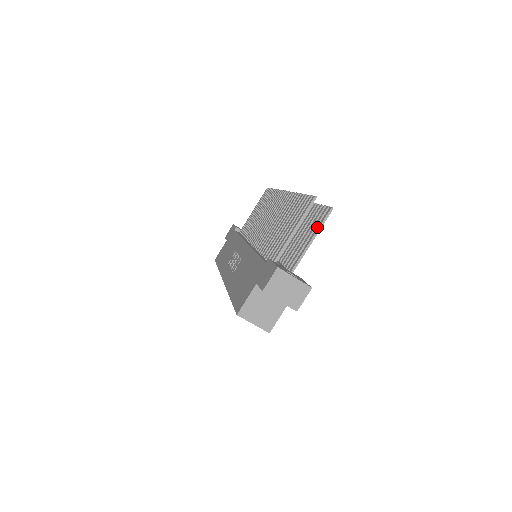
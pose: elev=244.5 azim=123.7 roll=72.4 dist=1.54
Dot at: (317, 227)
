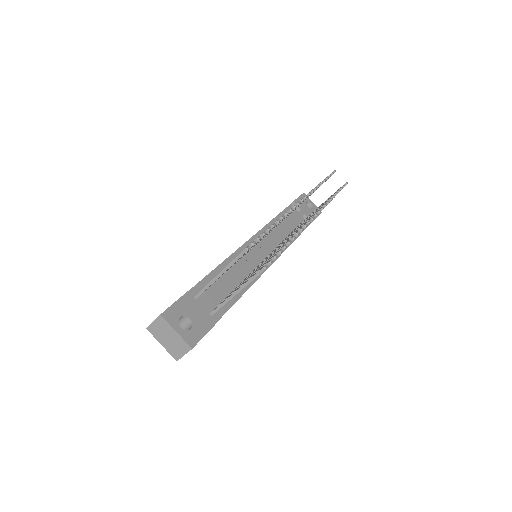
Dot at: (247, 280)
